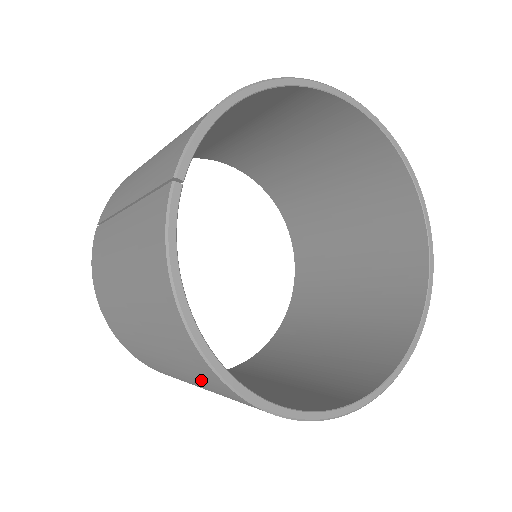
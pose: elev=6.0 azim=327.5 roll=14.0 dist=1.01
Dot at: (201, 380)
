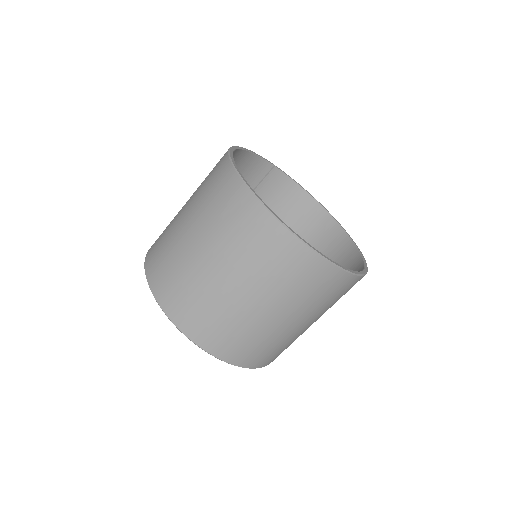
Dot at: (208, 175)
